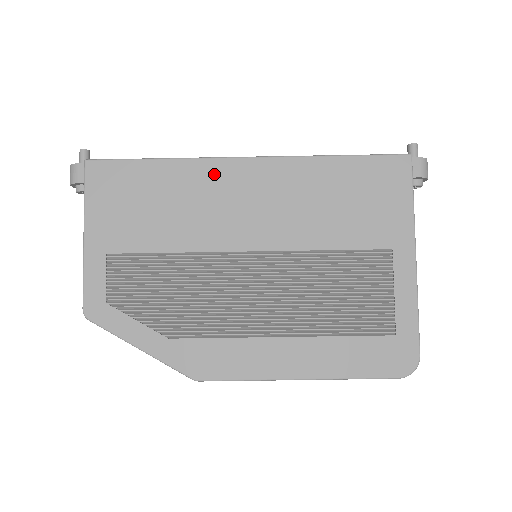
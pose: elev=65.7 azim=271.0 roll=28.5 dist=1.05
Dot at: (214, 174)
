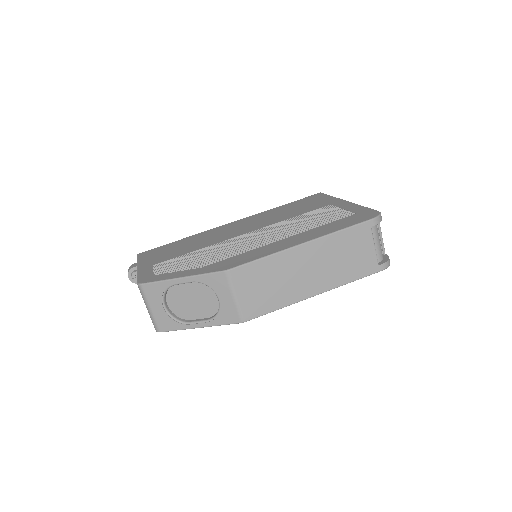
Dot at: (215, 230)
